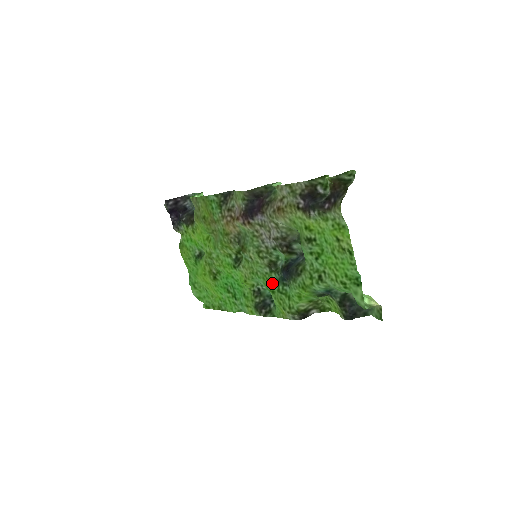
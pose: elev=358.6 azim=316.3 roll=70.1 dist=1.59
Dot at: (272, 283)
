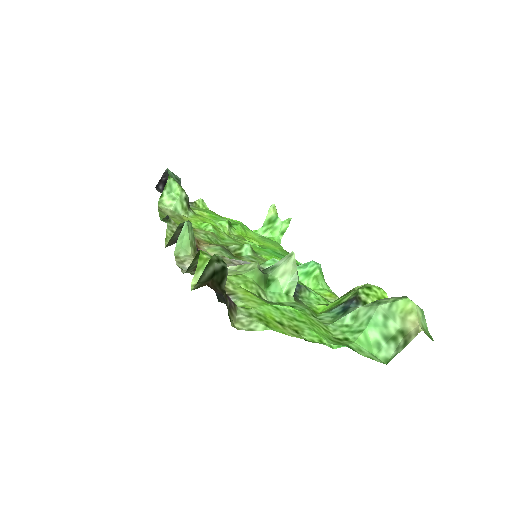
Dot at: occluded
